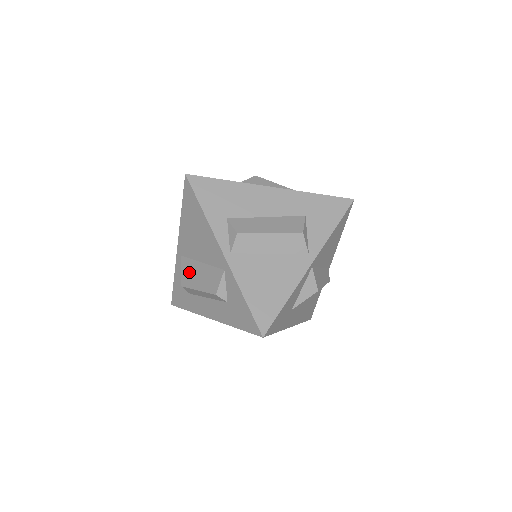
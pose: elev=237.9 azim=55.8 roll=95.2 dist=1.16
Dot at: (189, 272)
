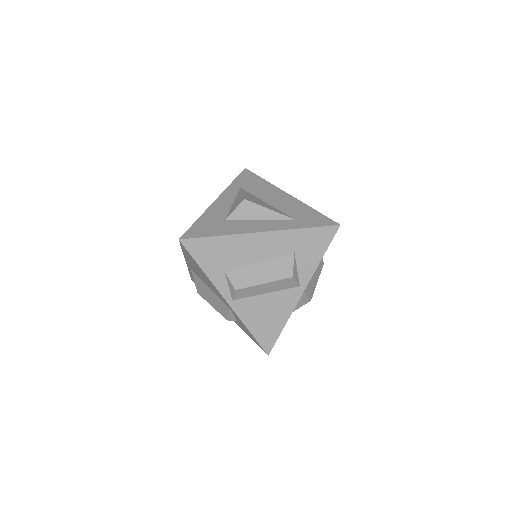
Dot at: (201, 288)
